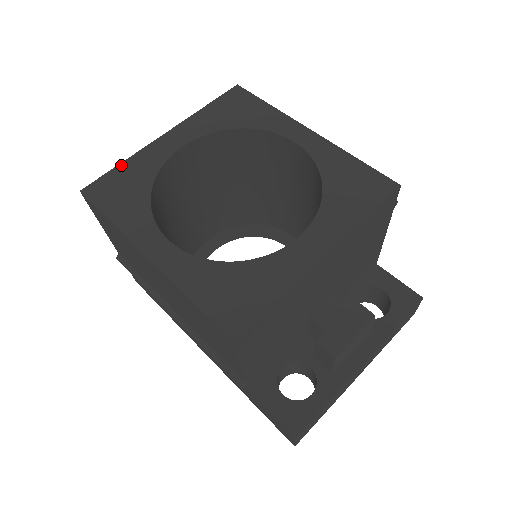
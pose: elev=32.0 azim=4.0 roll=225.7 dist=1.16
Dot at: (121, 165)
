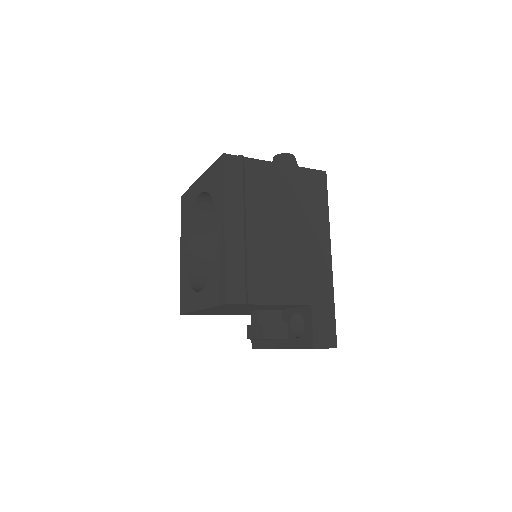
Dot at: (188, 190)
